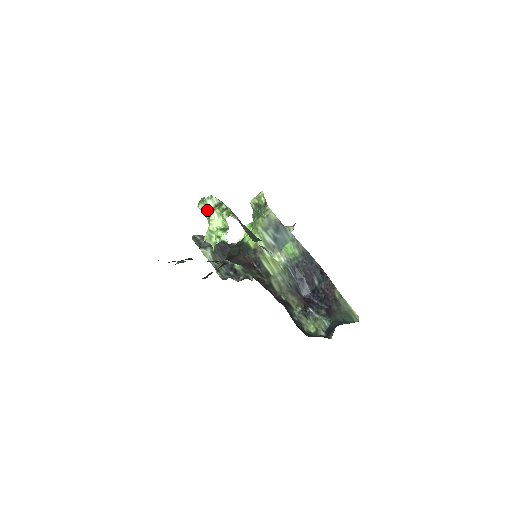
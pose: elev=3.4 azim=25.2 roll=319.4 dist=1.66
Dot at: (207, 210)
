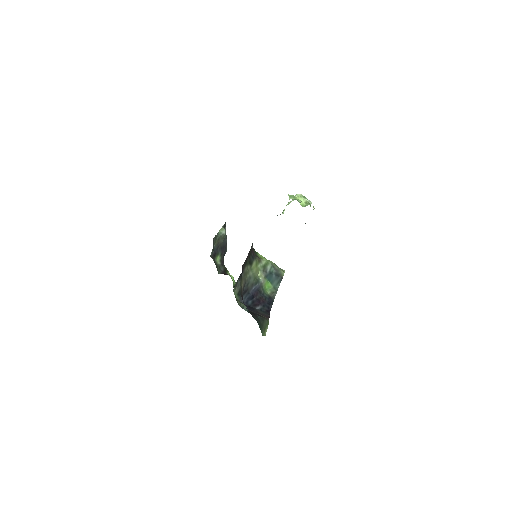
Dot at: occluded
